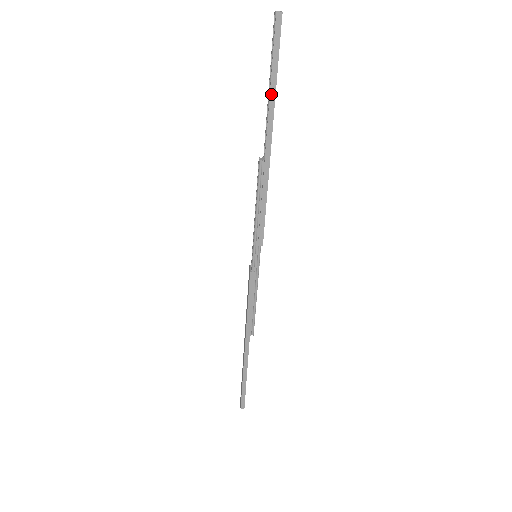
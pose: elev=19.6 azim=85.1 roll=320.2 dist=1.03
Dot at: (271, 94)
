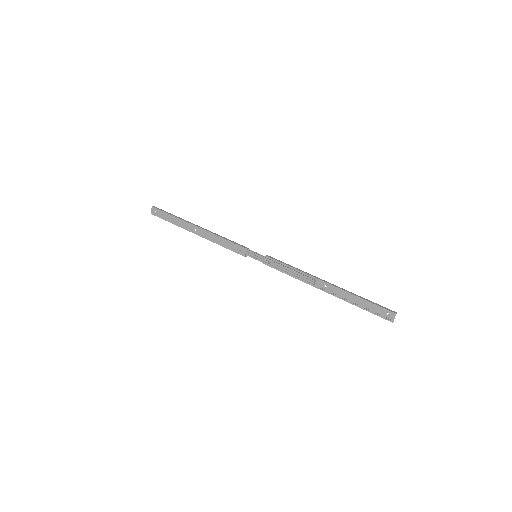
Dot at: (351, 303)
